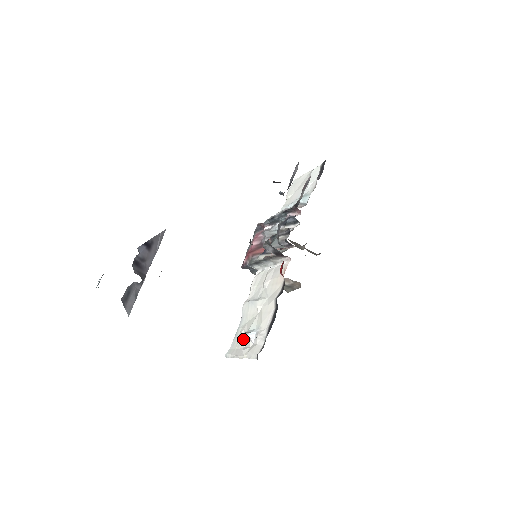
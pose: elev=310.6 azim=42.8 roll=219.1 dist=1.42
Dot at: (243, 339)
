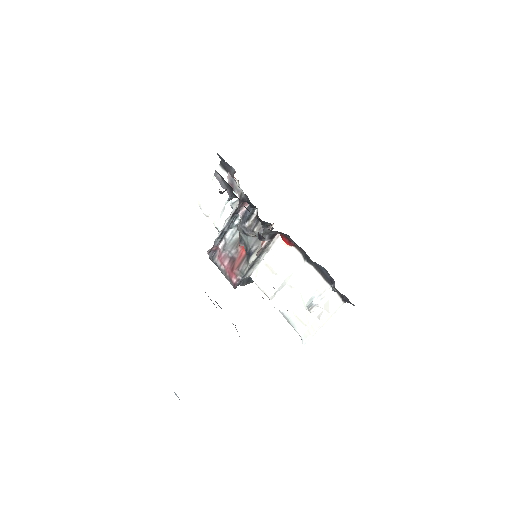
Dot at: (306, 316)
